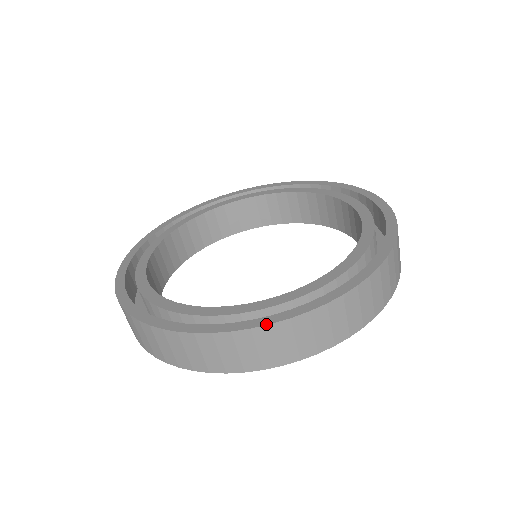
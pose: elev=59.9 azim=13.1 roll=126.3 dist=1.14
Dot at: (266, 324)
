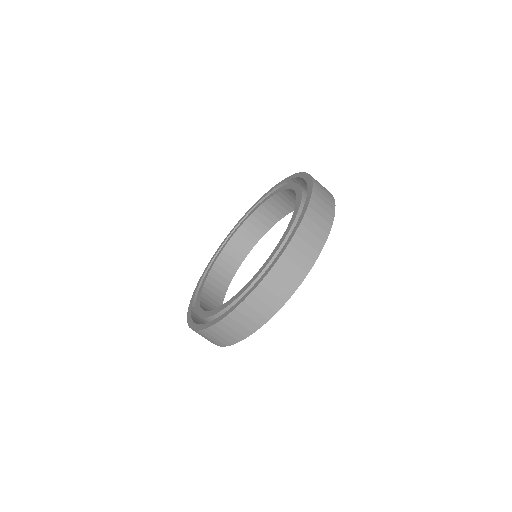
Dot at: (287, 245)
